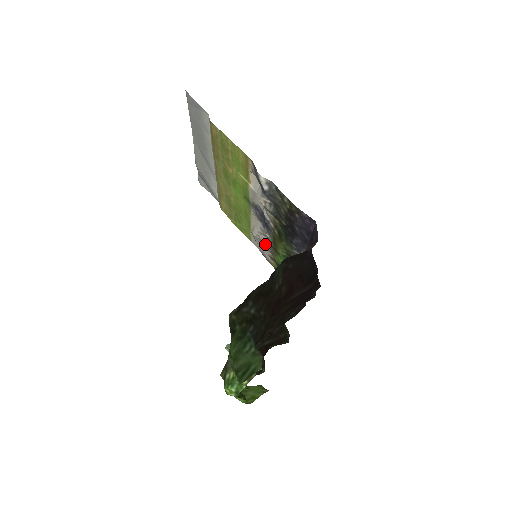
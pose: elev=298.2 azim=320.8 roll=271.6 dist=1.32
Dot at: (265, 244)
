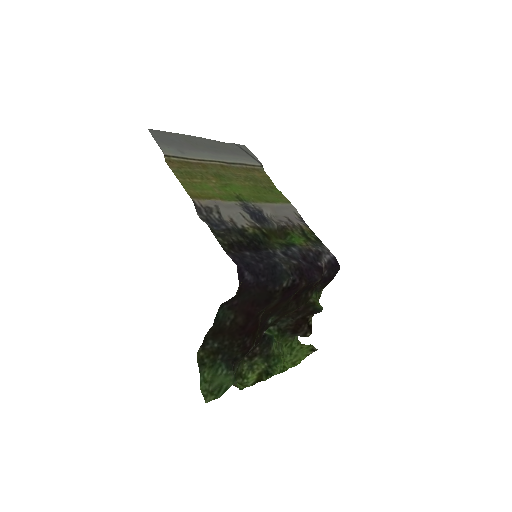
Dot at: (286, 218)
